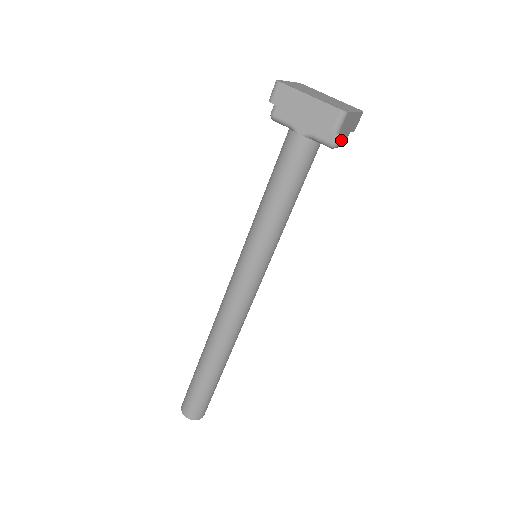
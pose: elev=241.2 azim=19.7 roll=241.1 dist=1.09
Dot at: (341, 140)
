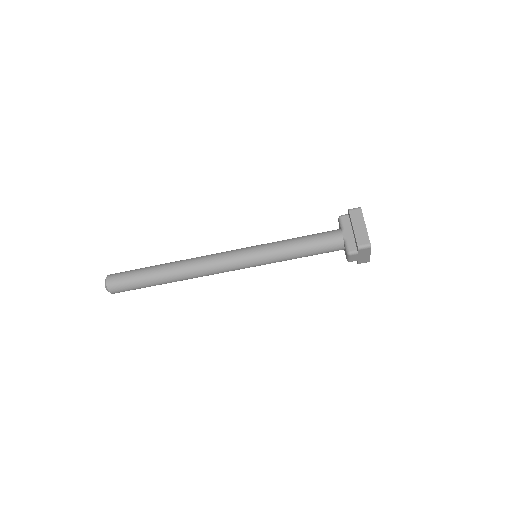
Dot at: (353, 256)
